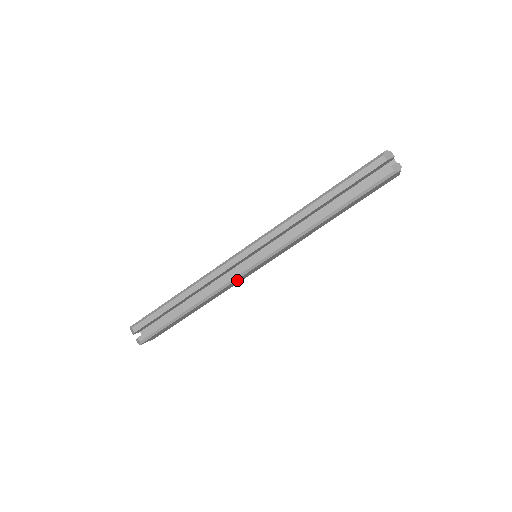
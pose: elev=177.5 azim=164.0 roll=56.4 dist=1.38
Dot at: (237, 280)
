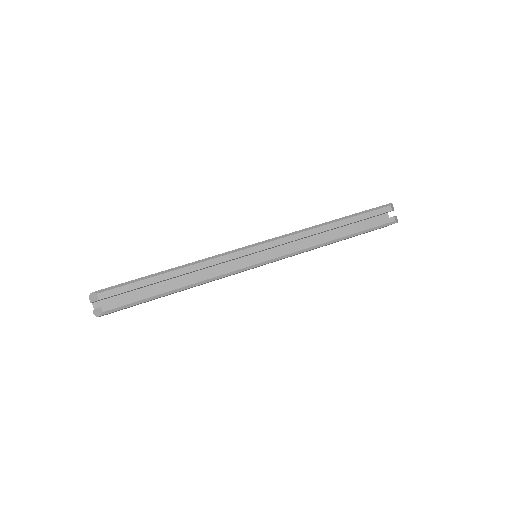
Dot at: occluded
